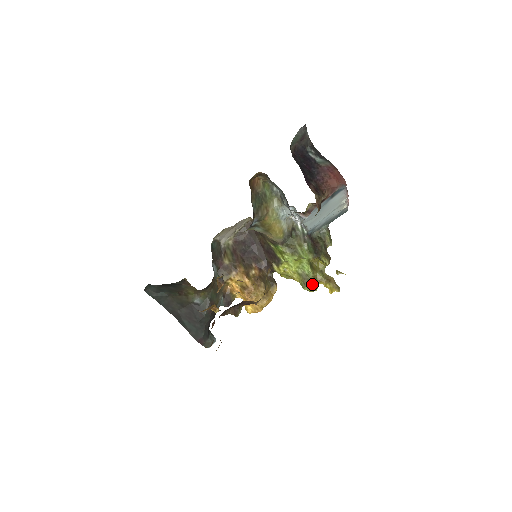
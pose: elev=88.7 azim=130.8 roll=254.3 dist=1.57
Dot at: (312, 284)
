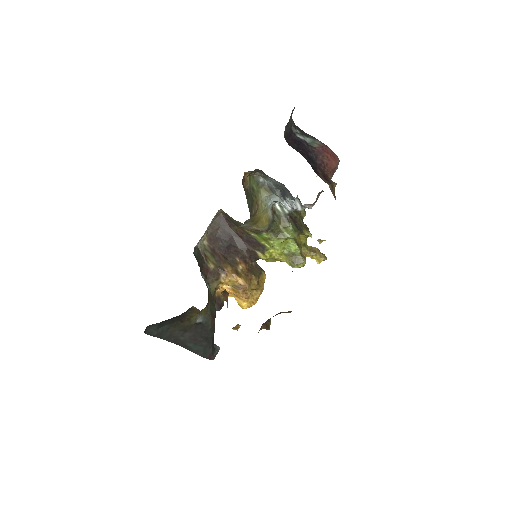
Dot at: (301, 261)
